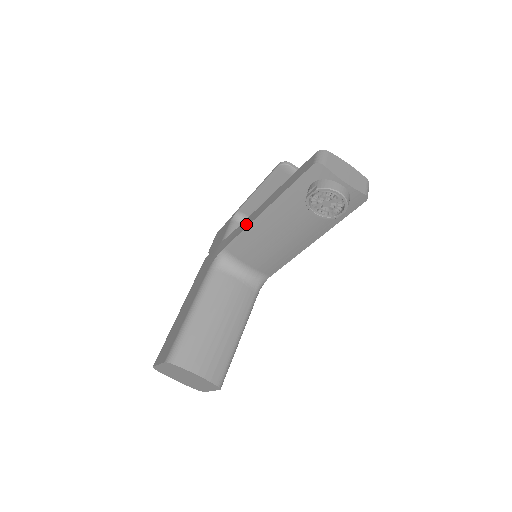
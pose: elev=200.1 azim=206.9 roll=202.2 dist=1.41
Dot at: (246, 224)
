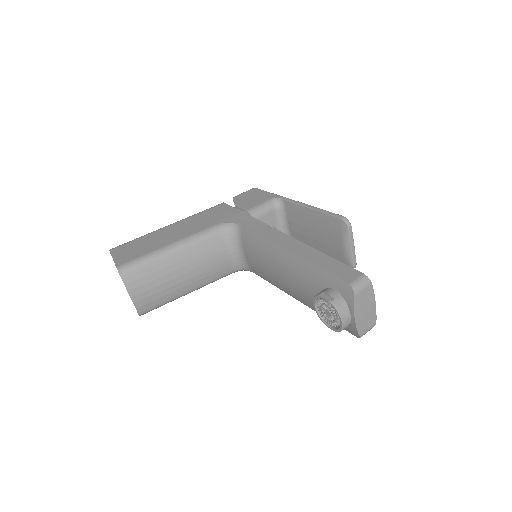
Dot at: (270, 236)
